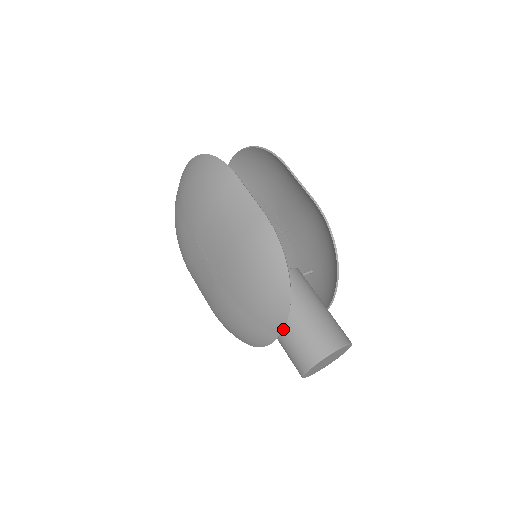
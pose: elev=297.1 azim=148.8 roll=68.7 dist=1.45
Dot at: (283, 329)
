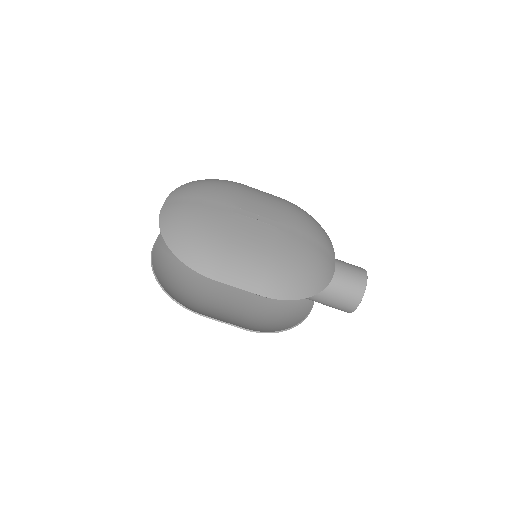
Dot at: occluded
